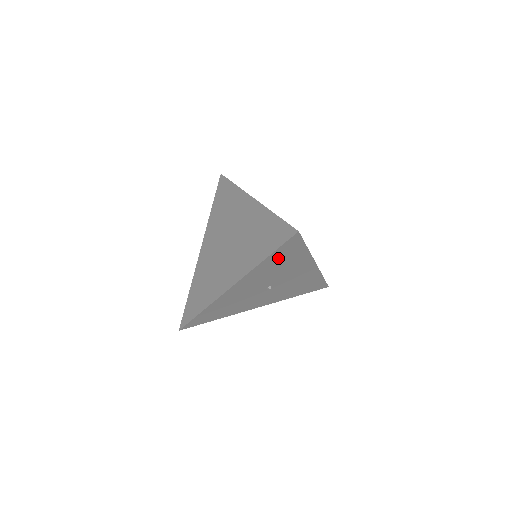
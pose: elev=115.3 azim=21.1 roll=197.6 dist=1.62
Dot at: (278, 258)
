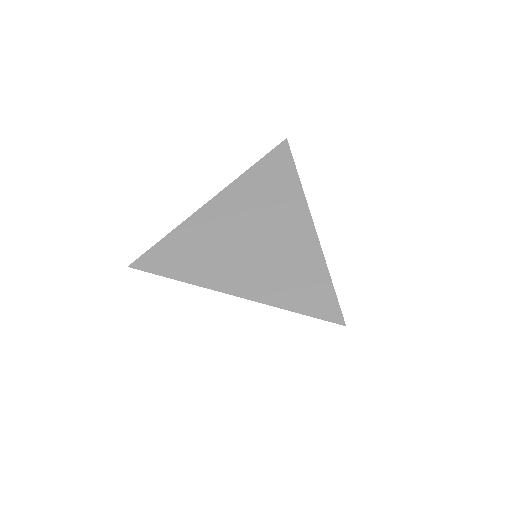
Dot at: occluded
